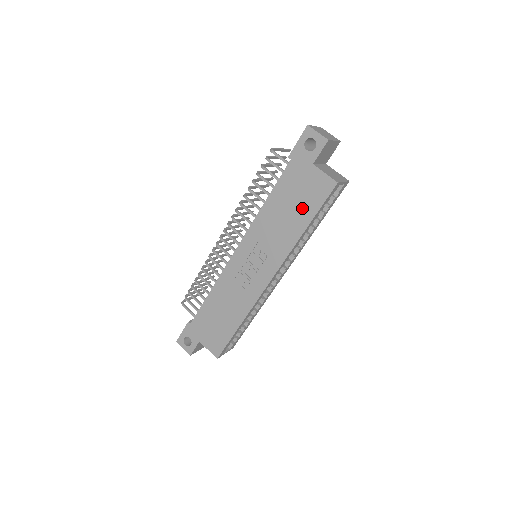
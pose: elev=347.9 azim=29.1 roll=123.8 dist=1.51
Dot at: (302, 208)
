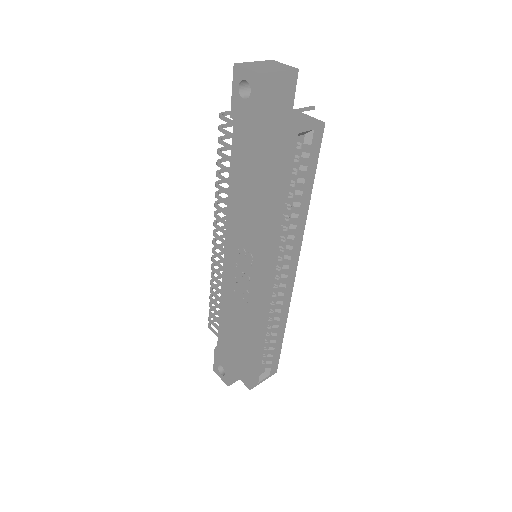
Dot at: (264, 181)
